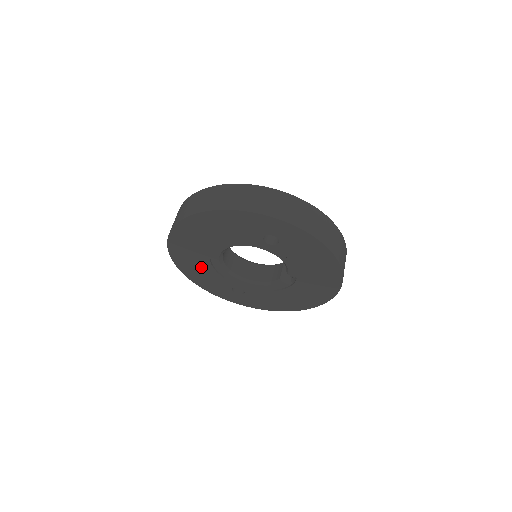
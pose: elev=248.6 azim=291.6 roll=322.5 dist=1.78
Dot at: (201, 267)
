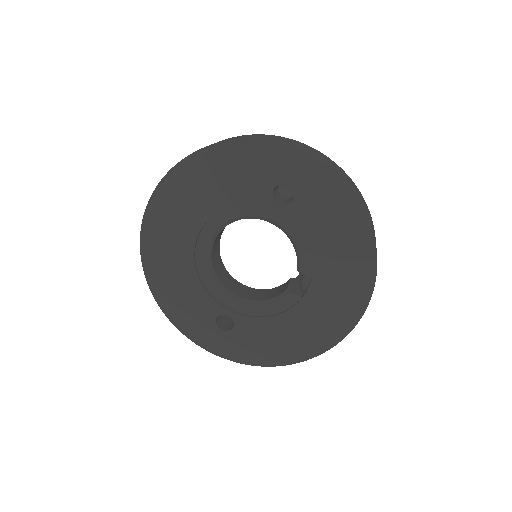
Dot at: (179, 273)
